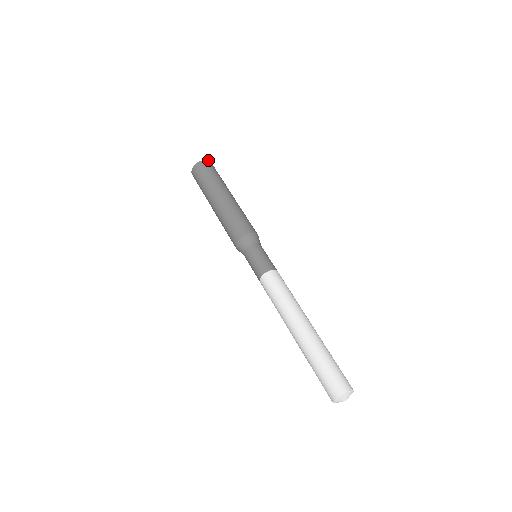
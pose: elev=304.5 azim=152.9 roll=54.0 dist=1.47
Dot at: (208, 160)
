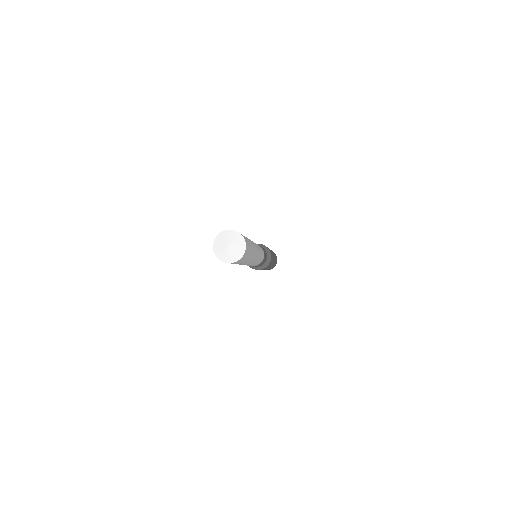
Dot at: occluded
